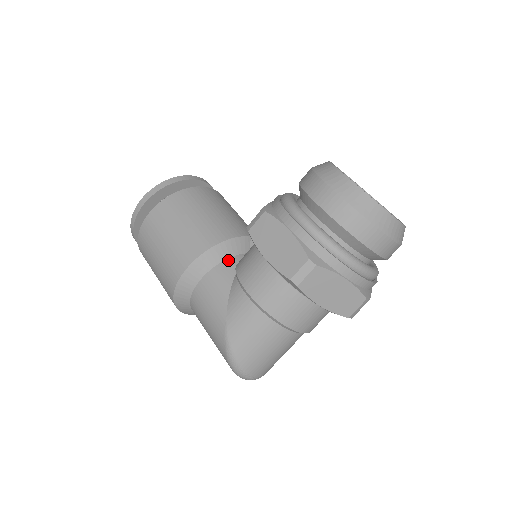
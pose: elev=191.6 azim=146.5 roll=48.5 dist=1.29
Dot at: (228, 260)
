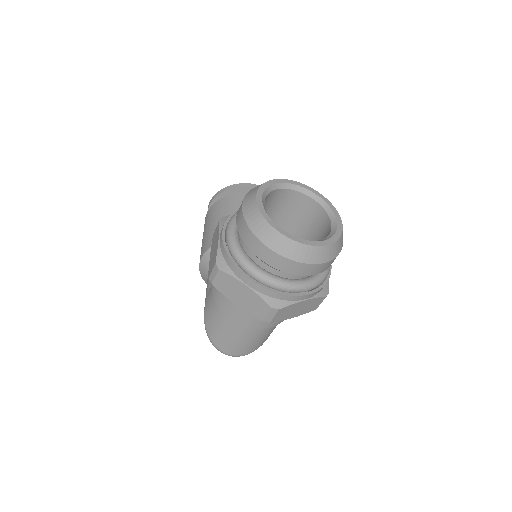
Dot at: occluded
